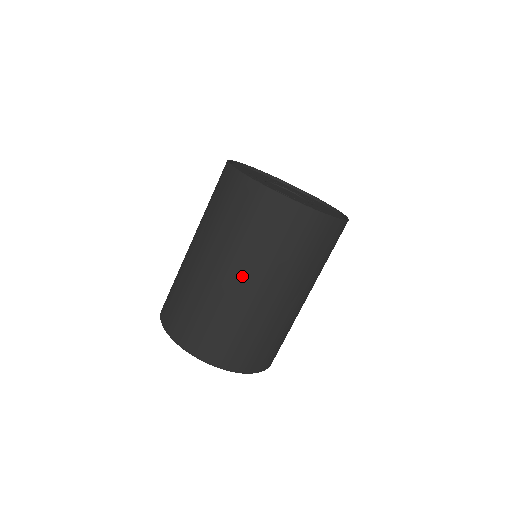
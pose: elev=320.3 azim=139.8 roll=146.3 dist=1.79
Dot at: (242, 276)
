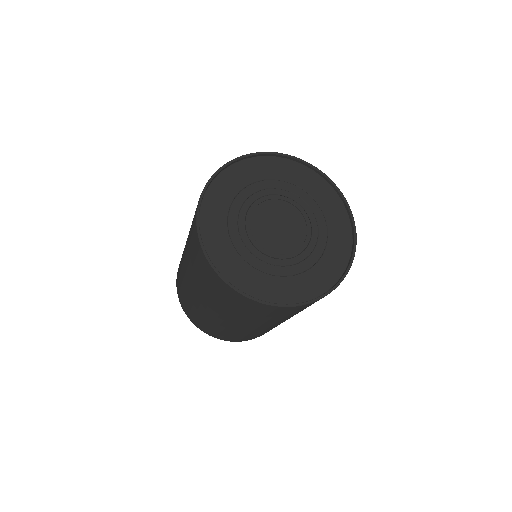
Dot at: (192, 284)
